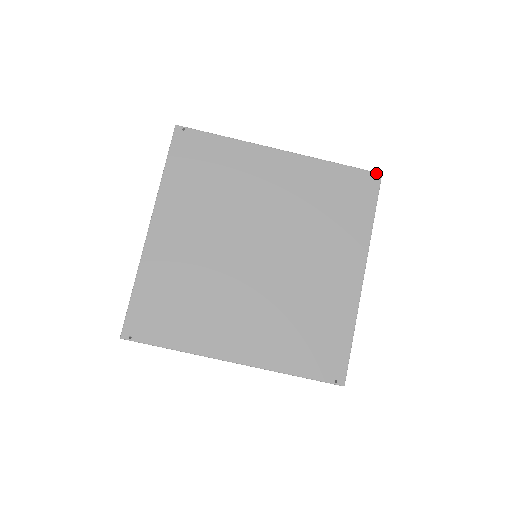
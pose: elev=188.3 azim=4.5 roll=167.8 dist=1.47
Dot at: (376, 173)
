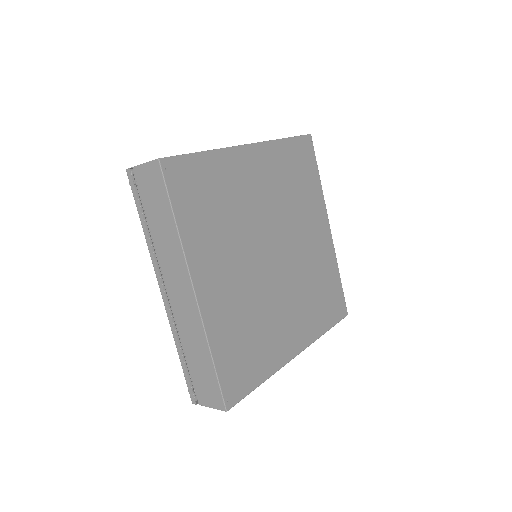
Dot at: occluded
